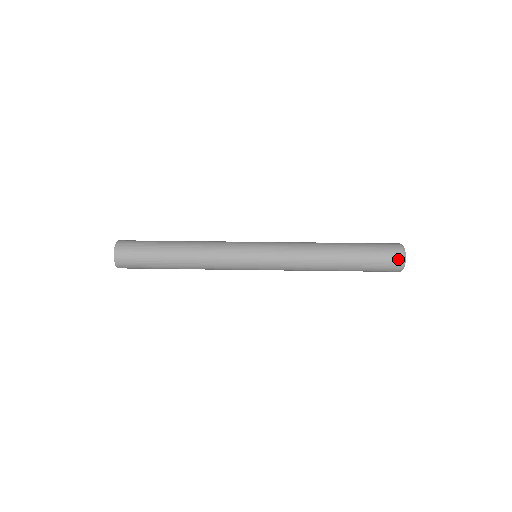
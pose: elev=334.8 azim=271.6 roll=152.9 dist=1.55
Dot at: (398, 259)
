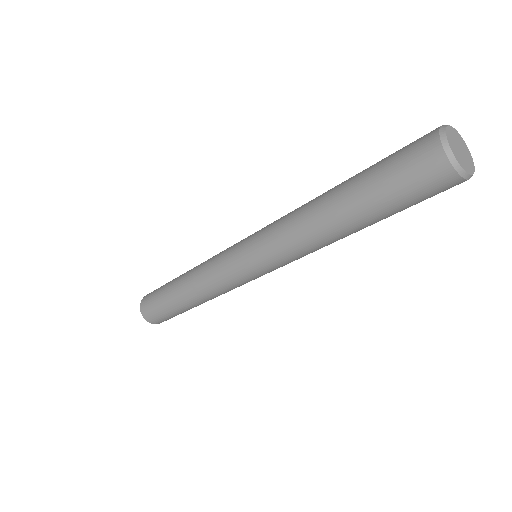
Dot at: (432, 153)
